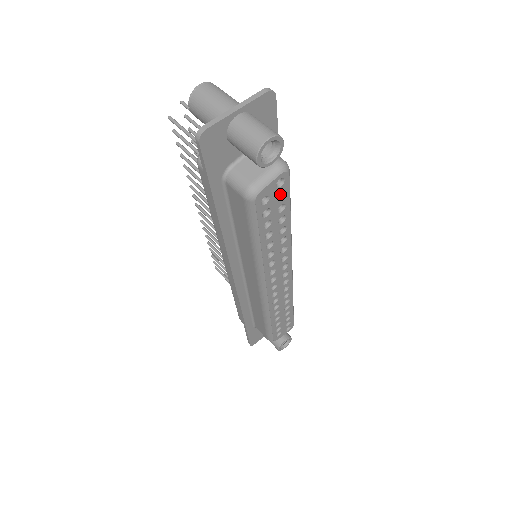
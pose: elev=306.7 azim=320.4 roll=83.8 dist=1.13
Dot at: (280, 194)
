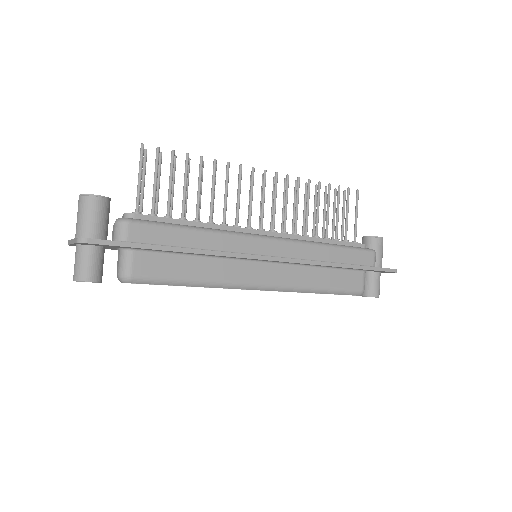
Dot at: occluded
